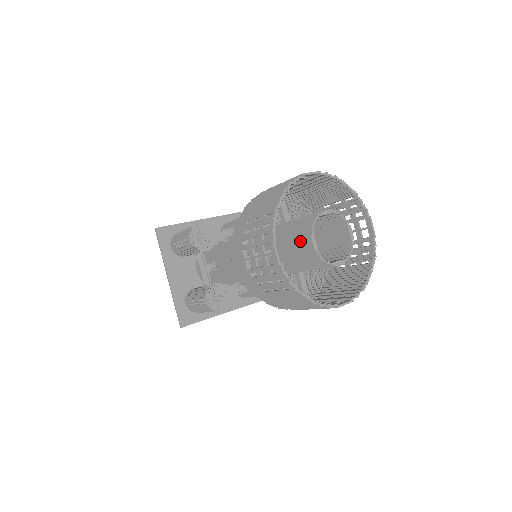
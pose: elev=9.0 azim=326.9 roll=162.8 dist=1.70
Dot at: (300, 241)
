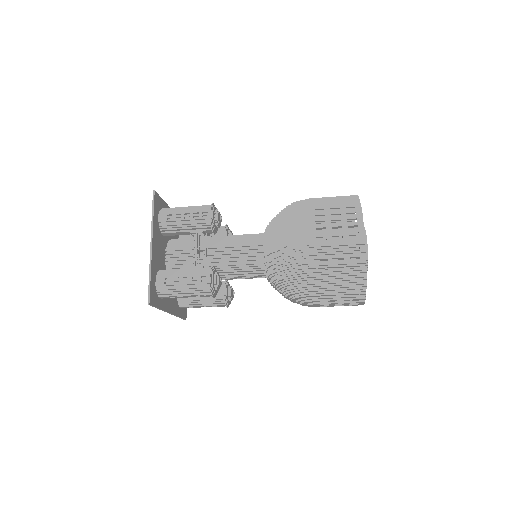
Dot at: (353, 240)
